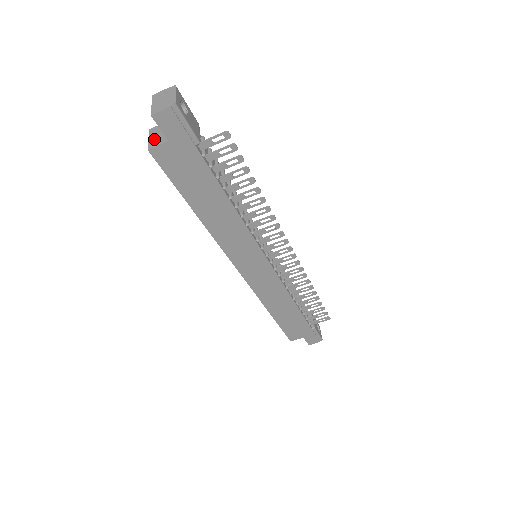
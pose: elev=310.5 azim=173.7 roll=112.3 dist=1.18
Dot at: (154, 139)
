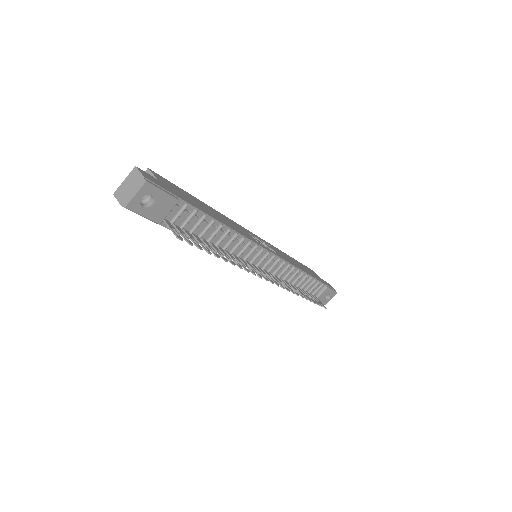
Dot at: occluded
